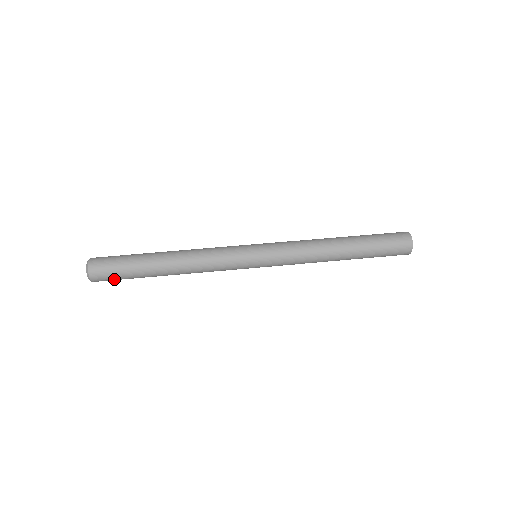
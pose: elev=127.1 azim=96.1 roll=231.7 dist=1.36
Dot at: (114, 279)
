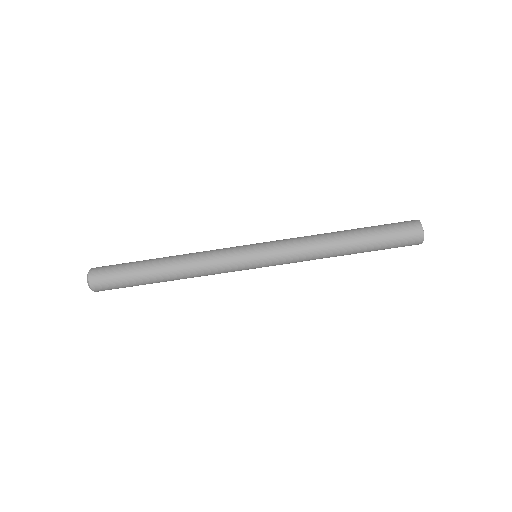
Dot at: occluded
